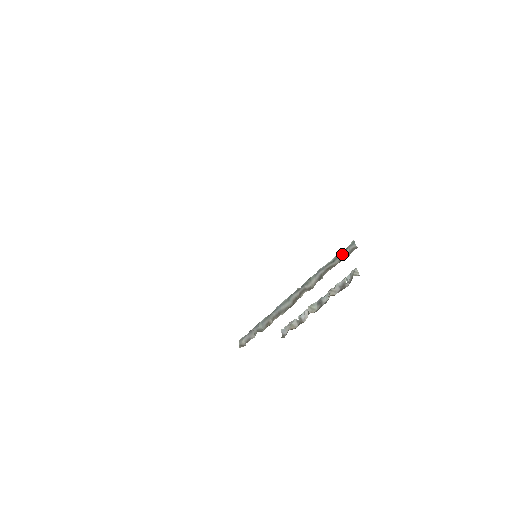
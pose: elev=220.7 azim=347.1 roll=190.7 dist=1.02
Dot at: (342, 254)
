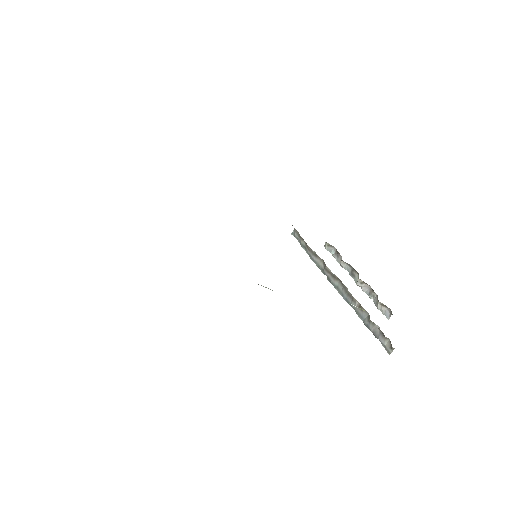
Dot at: (299, 240)
